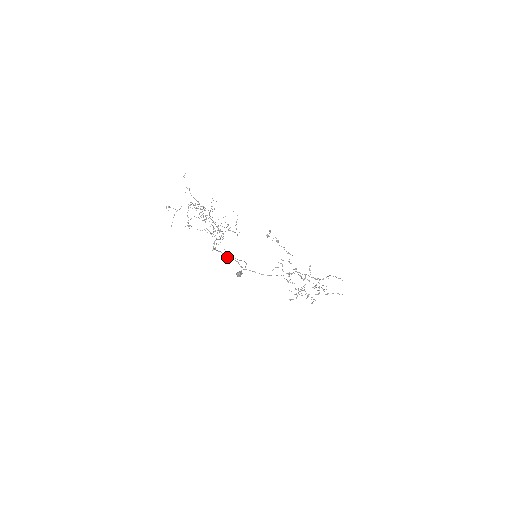
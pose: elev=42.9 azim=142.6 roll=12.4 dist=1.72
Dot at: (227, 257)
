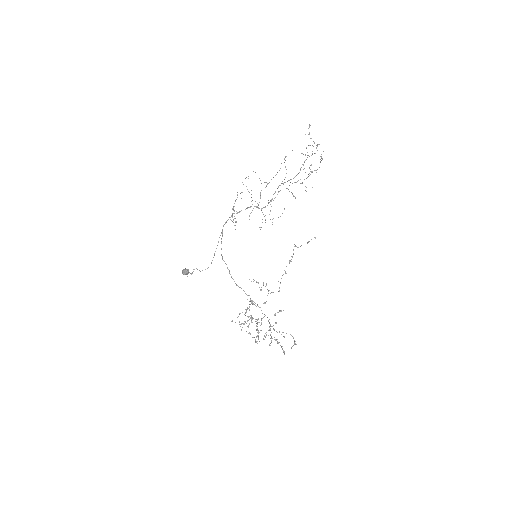
Dot at: occluded
